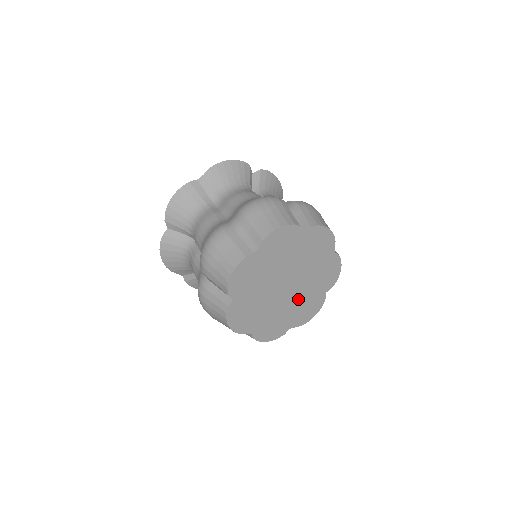
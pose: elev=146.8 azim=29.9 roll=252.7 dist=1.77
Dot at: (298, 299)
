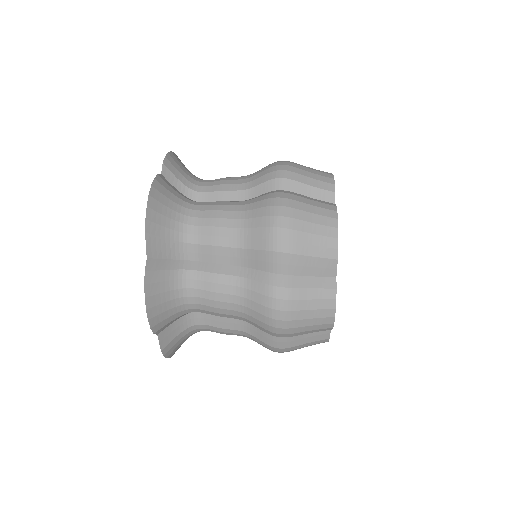
Dot at: occluded
